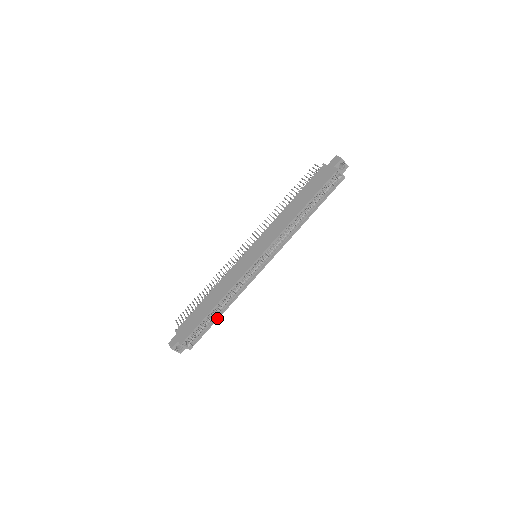
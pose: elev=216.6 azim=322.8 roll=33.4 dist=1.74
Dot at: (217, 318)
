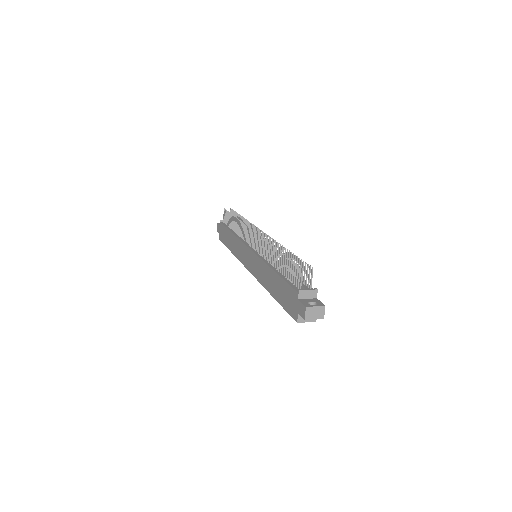
Dot at: occluded
